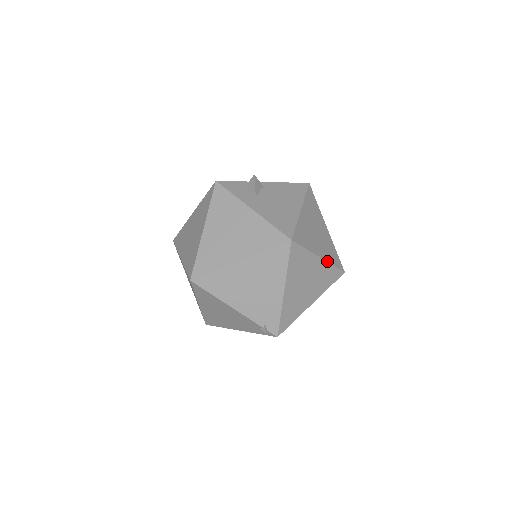
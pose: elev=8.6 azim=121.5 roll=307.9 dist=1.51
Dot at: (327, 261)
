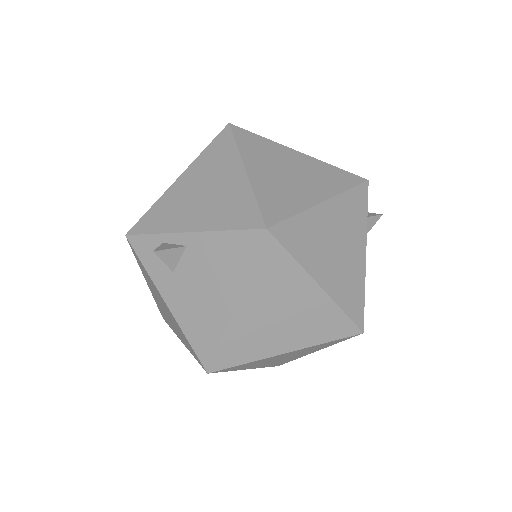
Dot at: (307, 346)
